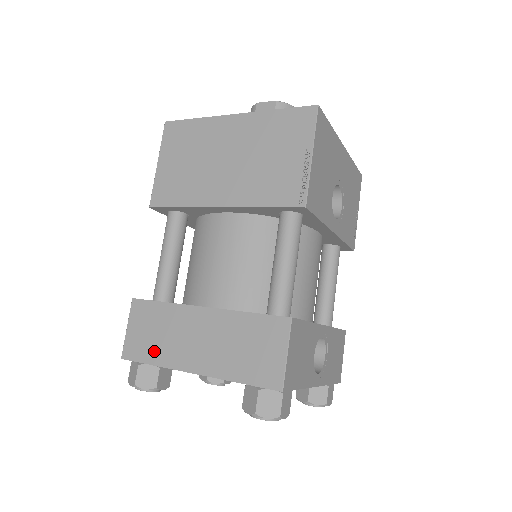
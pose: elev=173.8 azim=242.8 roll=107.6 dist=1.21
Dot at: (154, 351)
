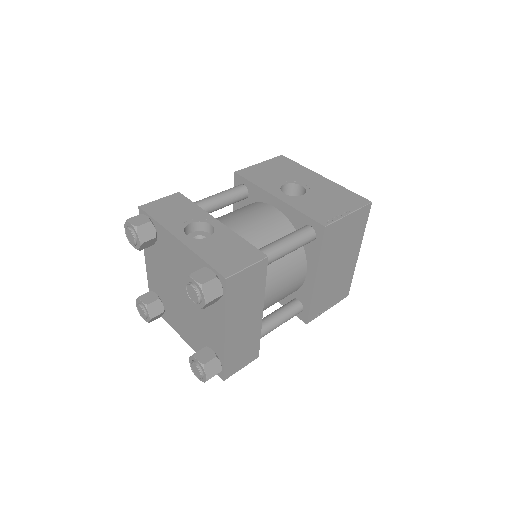
Dot at: occluded
